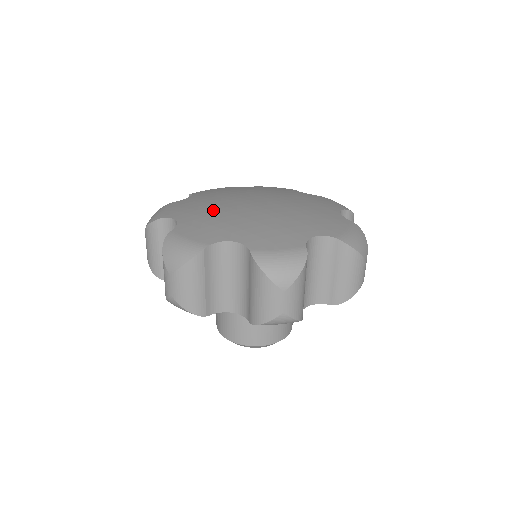
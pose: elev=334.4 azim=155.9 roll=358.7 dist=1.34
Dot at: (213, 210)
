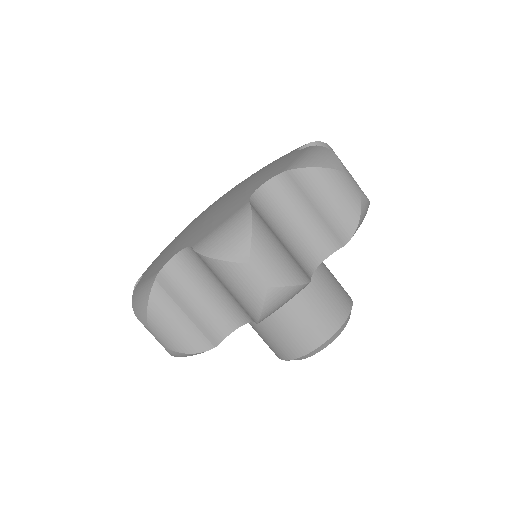
Dot at: occluded
